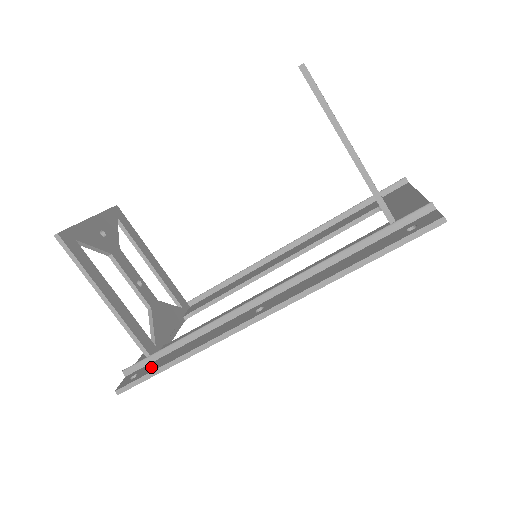
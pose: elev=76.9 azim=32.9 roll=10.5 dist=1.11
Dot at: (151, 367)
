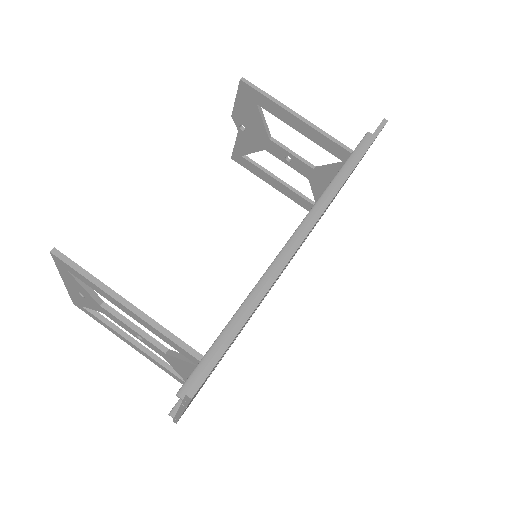
Dot at: occluded
